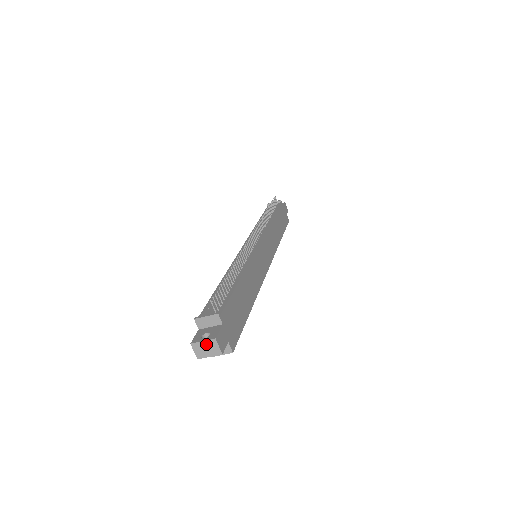
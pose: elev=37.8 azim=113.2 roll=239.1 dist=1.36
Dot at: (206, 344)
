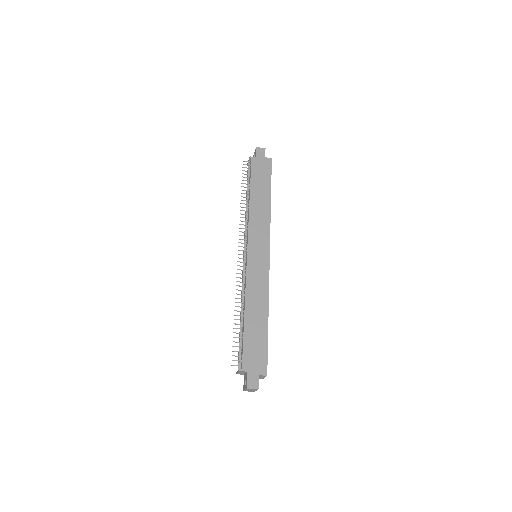
Dot at: (248, 390)
